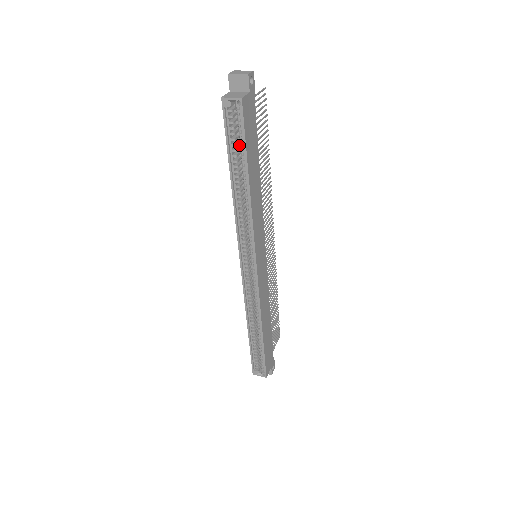
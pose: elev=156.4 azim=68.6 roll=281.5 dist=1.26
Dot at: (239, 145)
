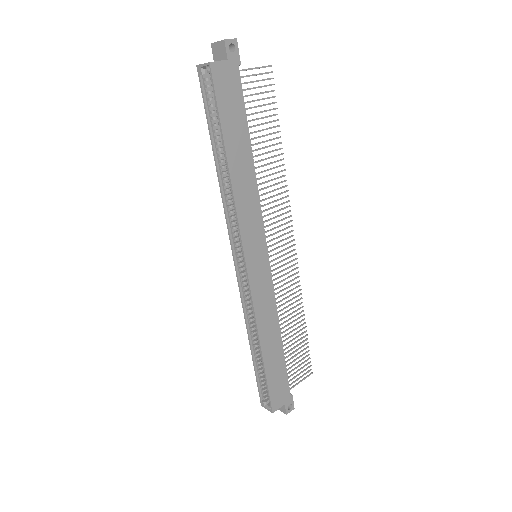
Dot at: occluded
